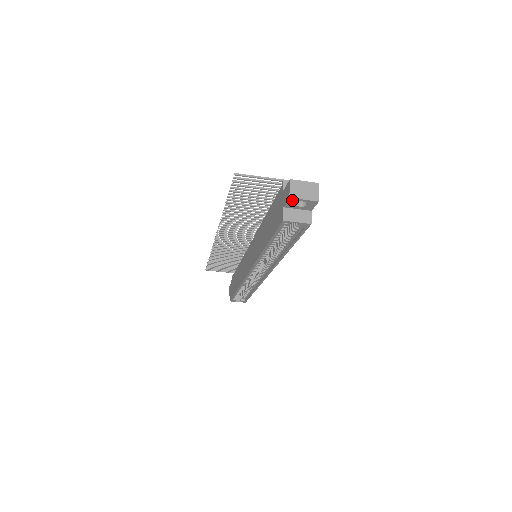
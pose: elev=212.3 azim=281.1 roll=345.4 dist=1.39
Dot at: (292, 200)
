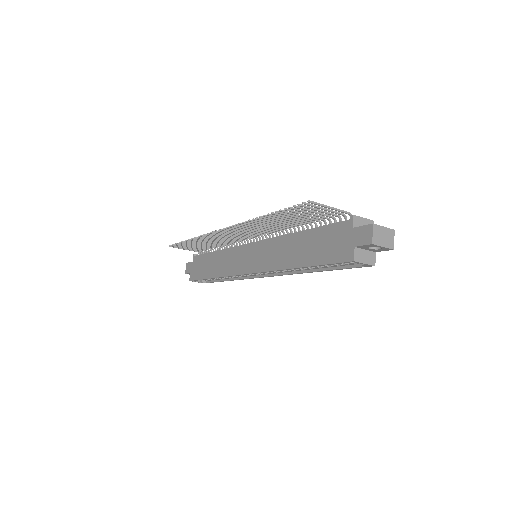
Dot at: (371, 245)
